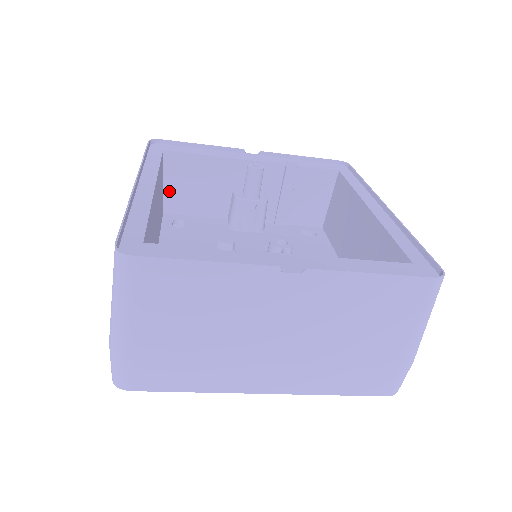
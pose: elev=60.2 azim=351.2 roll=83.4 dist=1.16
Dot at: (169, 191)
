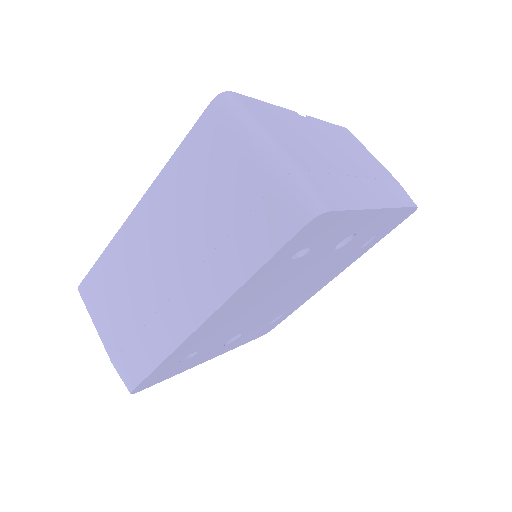
Dot at: occluded
